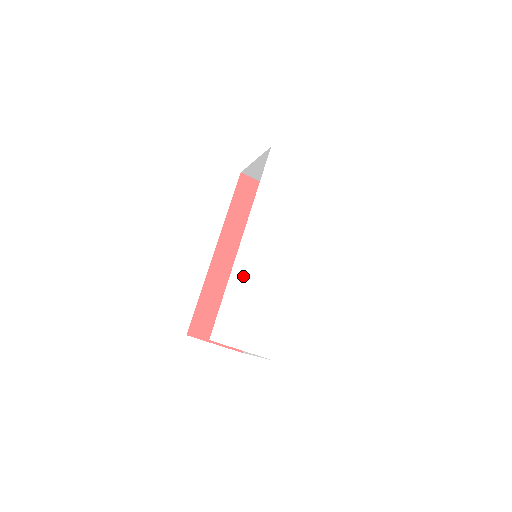
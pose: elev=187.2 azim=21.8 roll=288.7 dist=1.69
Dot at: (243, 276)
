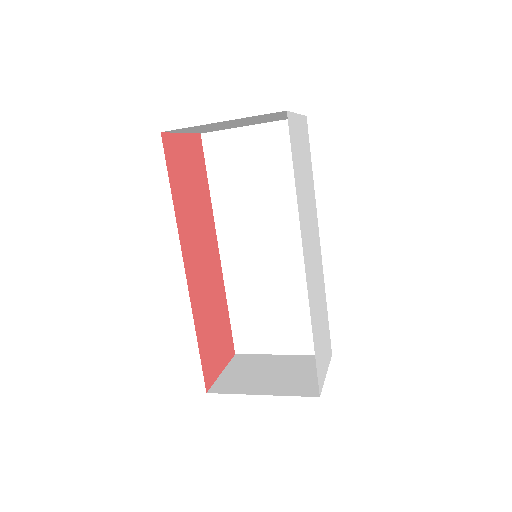
Dot at: (313, 305)
